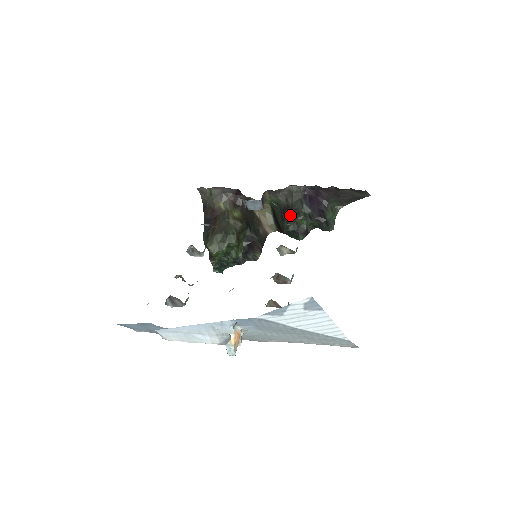
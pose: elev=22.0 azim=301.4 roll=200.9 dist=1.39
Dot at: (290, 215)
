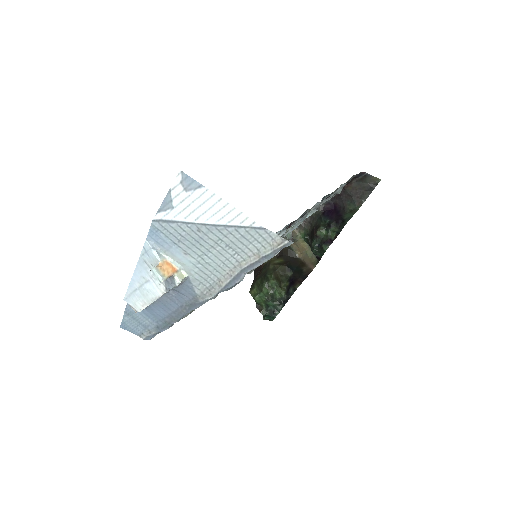
Dot at: (313, 234)
